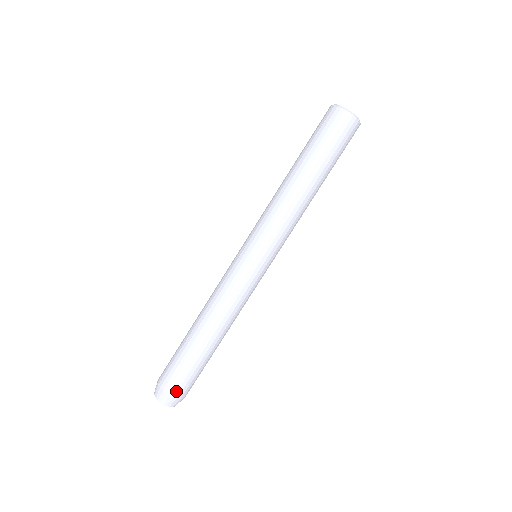
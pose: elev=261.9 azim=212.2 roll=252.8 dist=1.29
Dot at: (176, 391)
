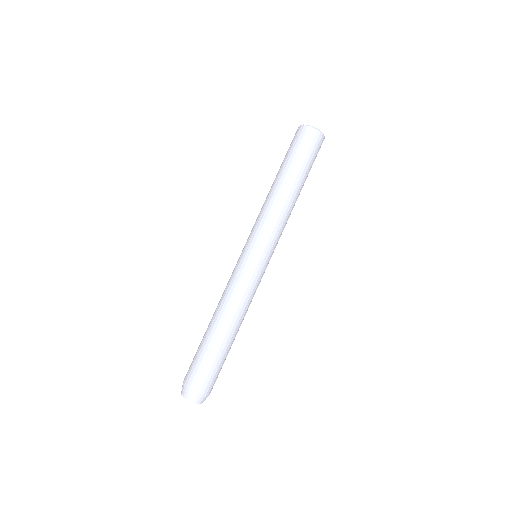
Dot at: (205, 387)
